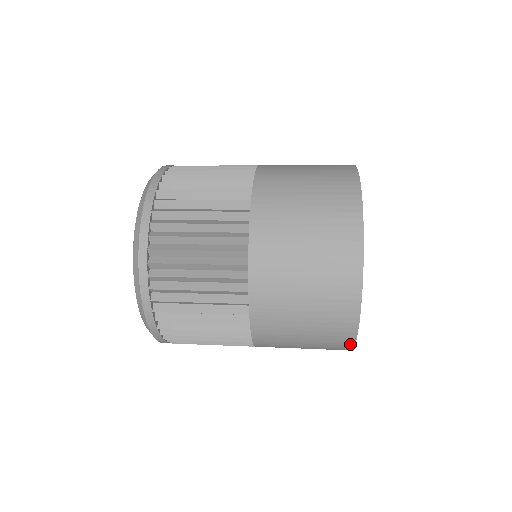
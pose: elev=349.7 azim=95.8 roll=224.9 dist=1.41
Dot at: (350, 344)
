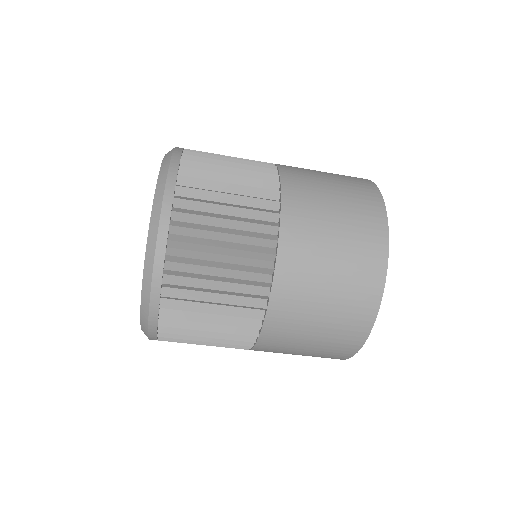
Dot at: (384, 249)
